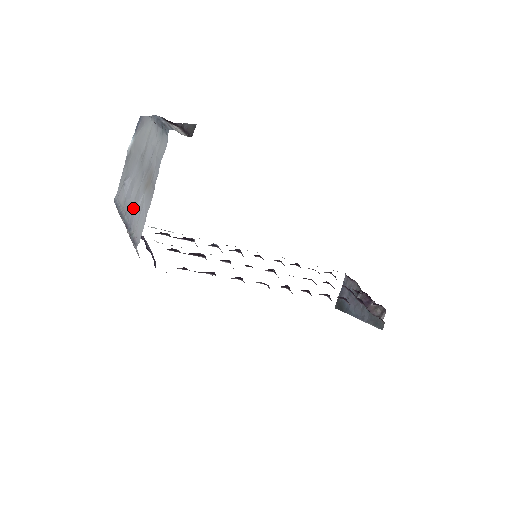
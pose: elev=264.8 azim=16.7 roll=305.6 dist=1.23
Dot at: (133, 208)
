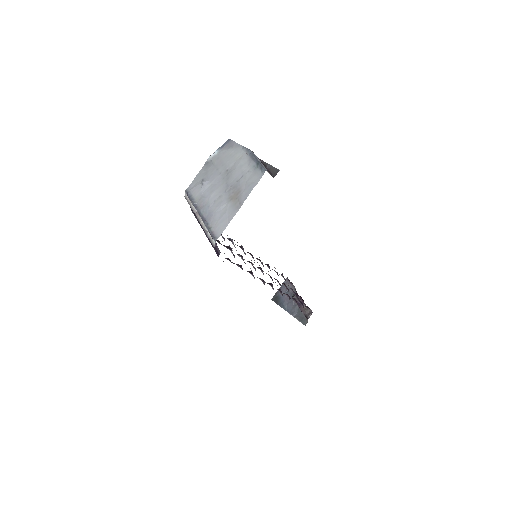
Dot at: (212, 208)
